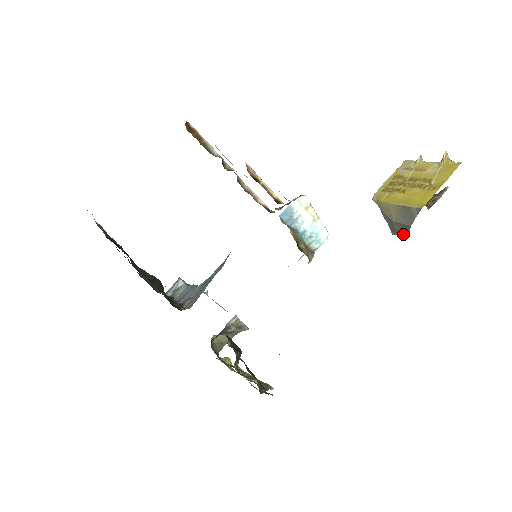
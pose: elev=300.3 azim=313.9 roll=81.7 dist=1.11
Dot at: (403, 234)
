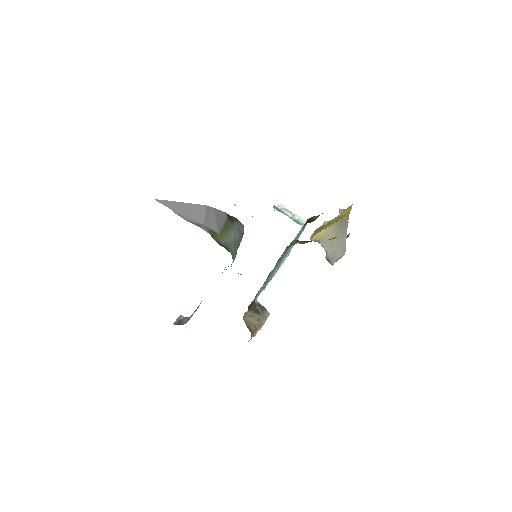
Dot at: (341, 253)
